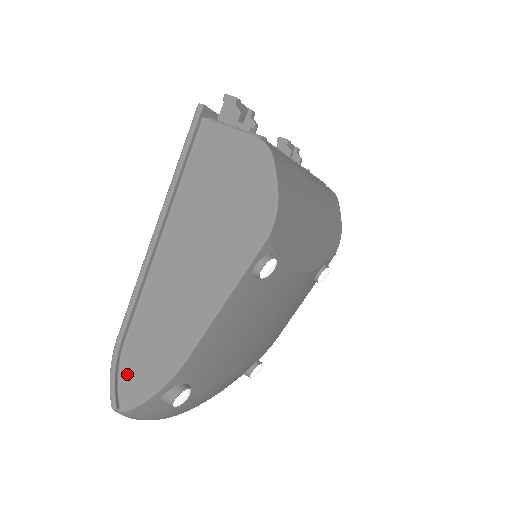
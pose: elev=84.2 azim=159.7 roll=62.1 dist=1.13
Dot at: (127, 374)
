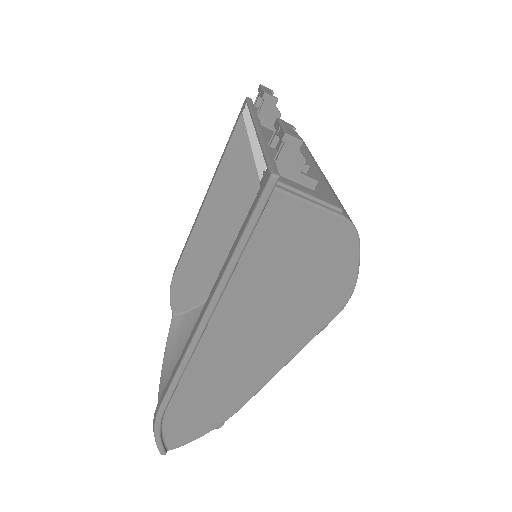
Dot at: (172, 427)
